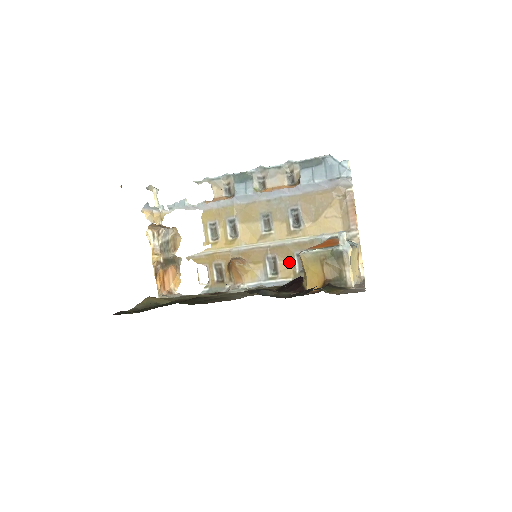
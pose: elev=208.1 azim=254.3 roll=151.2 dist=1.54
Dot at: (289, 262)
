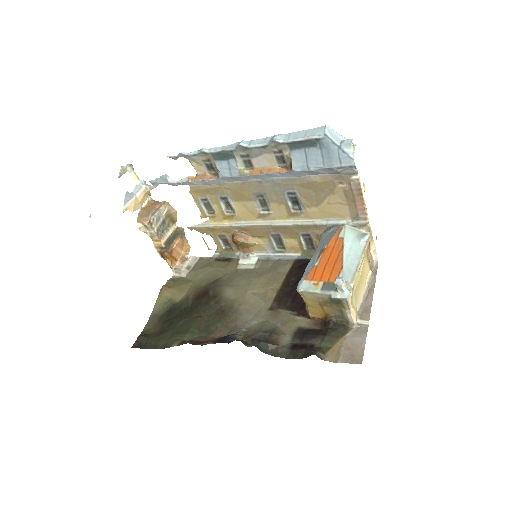
Dot at: (295, 240)
